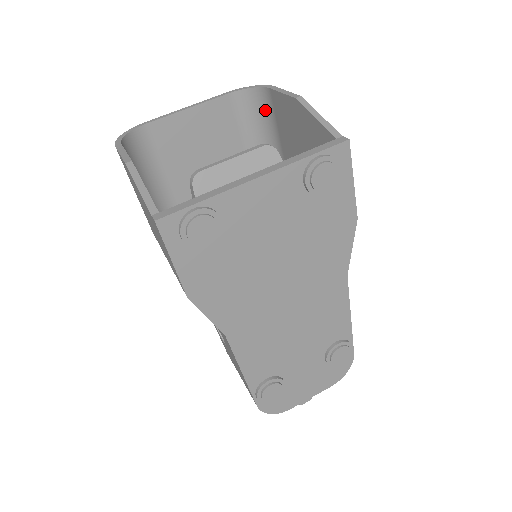
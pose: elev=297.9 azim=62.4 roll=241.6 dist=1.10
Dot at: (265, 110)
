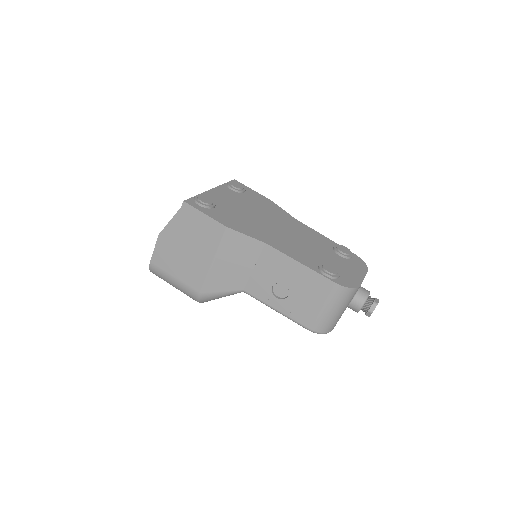
Dot at: occluded
